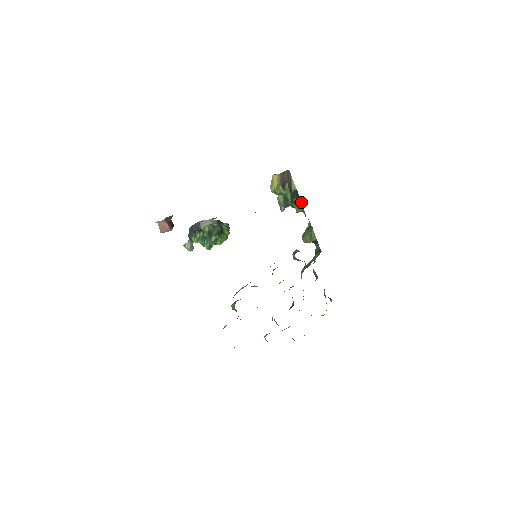
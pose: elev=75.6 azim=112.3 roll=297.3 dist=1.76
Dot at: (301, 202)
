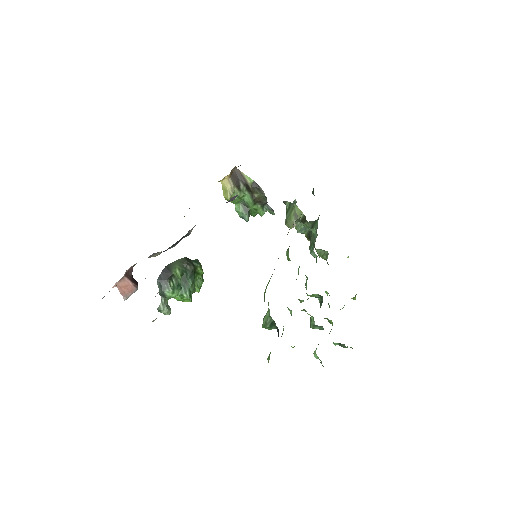
Dot at: (264, 194)
